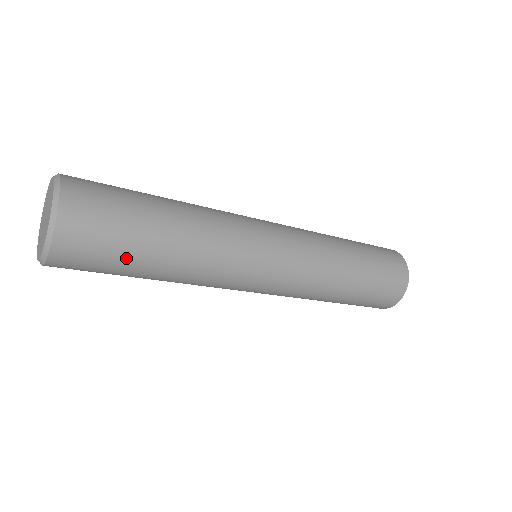
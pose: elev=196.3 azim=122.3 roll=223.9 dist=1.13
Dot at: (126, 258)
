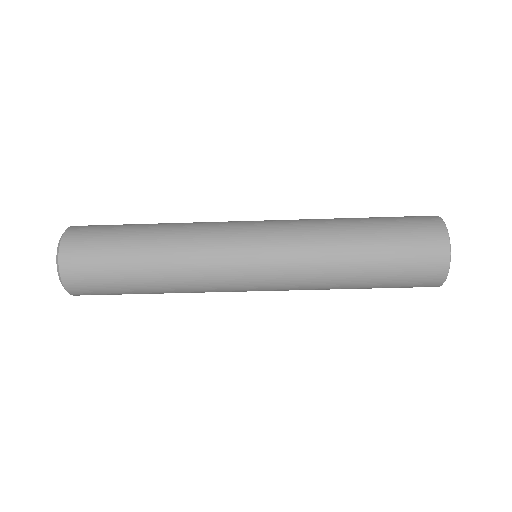
Dot at: (123, 292)
